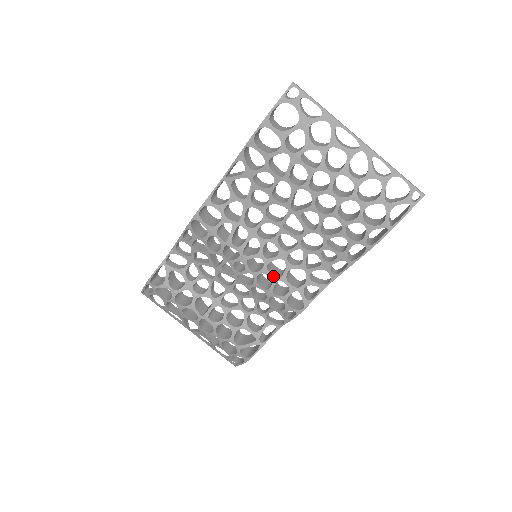
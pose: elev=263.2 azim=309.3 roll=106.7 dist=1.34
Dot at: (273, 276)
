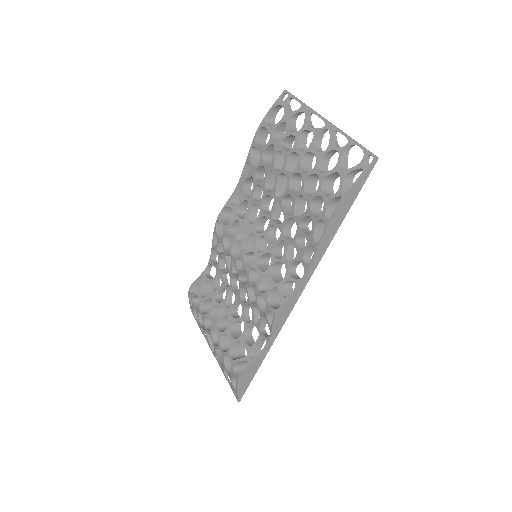
Dot at: (260, 271)
